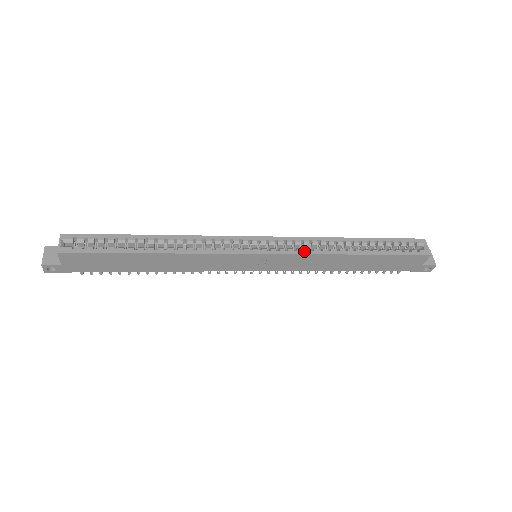
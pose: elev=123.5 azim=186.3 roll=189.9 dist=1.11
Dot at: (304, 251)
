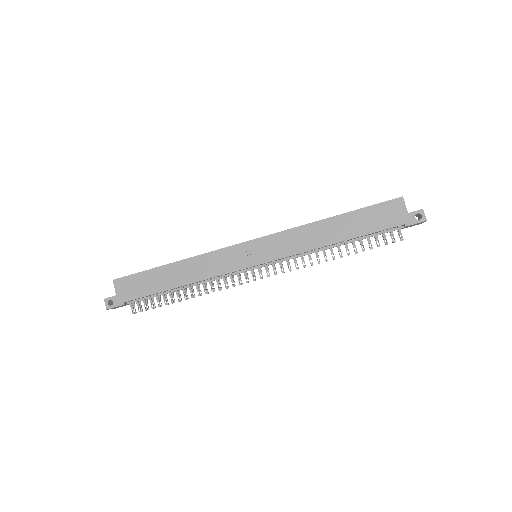
Dot at: (286, 230)
